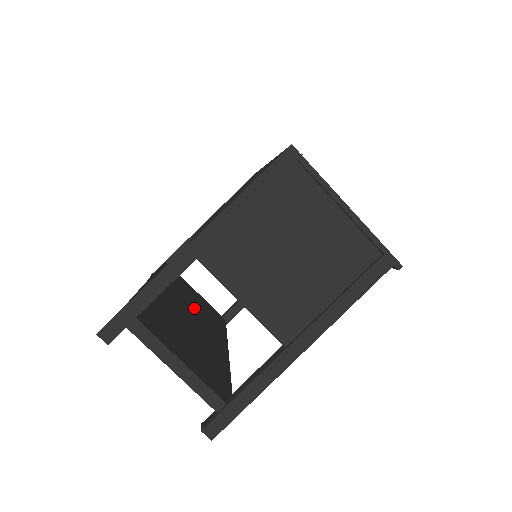
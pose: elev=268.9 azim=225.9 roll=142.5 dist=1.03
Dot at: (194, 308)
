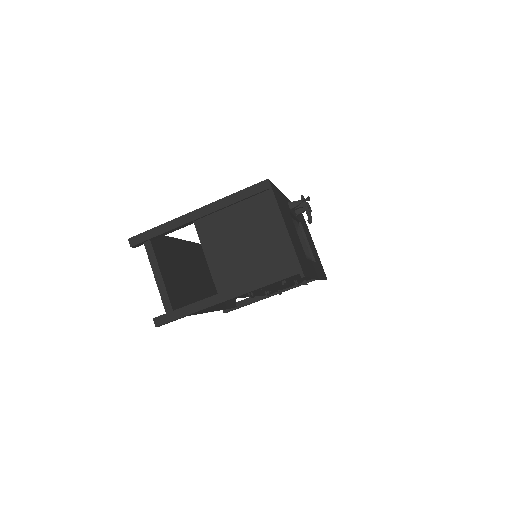
Dot at: (211, 277)
